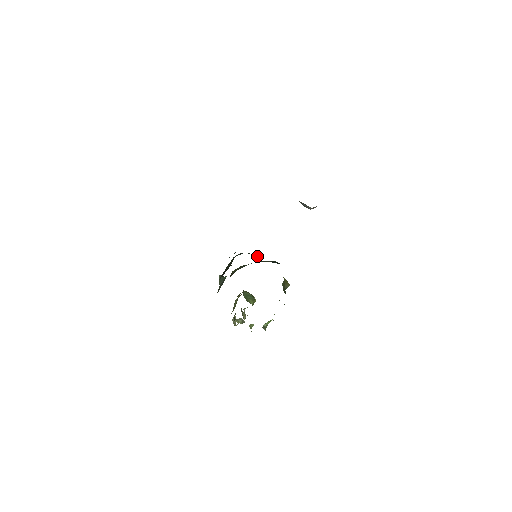
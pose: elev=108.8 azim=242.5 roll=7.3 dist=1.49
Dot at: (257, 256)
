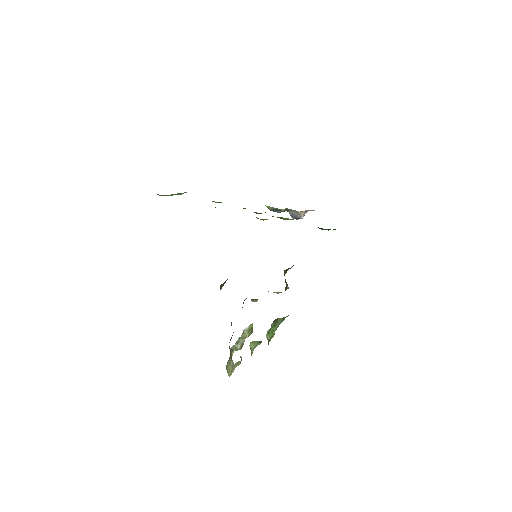
Dot at: occluded
